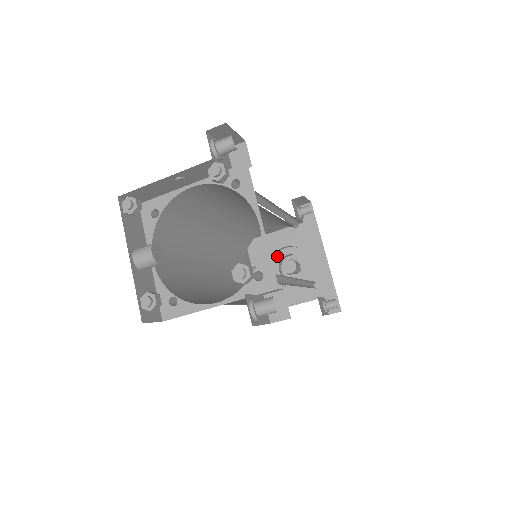
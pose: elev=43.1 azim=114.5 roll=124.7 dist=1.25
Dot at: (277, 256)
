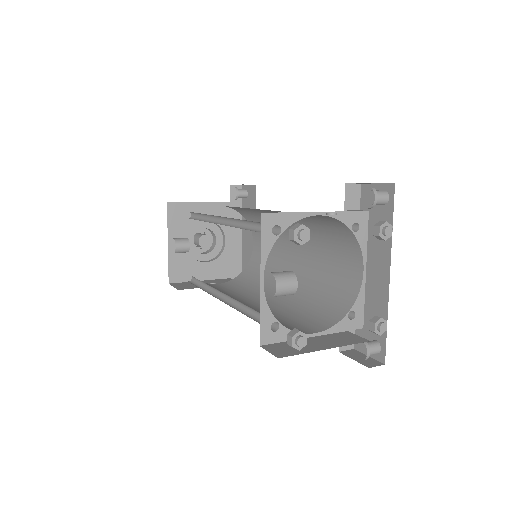
Dot at: (194, 227)
